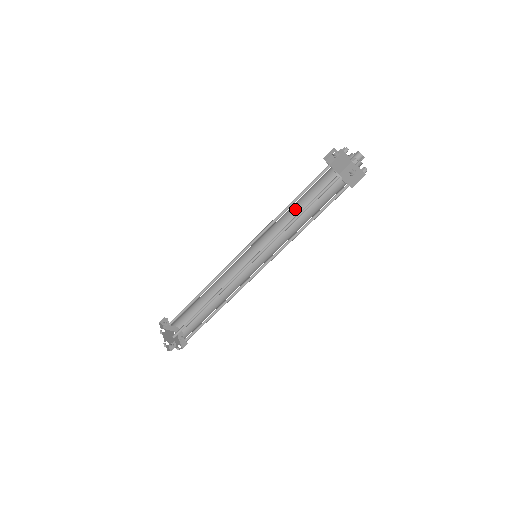
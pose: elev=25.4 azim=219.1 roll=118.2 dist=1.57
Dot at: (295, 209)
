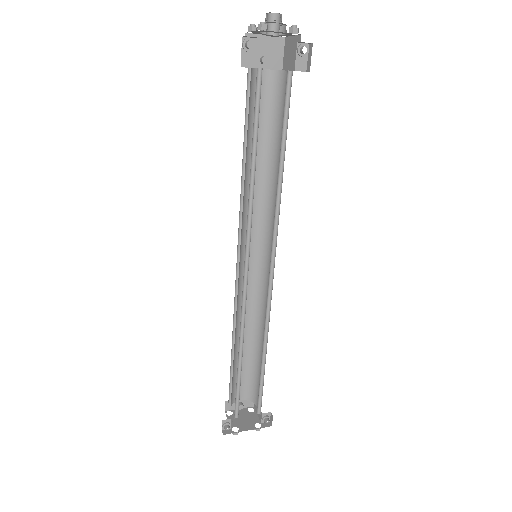
Dot at: (245, 163)
